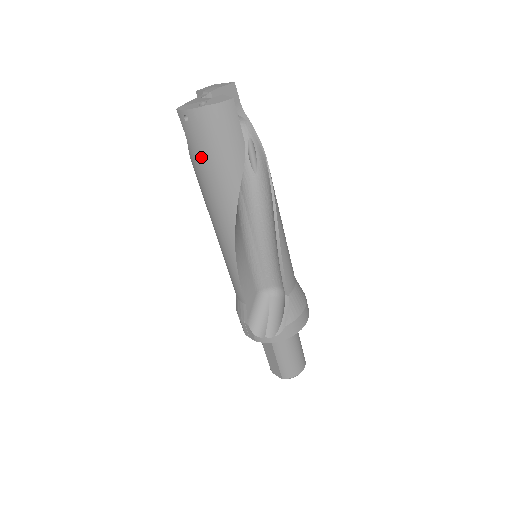
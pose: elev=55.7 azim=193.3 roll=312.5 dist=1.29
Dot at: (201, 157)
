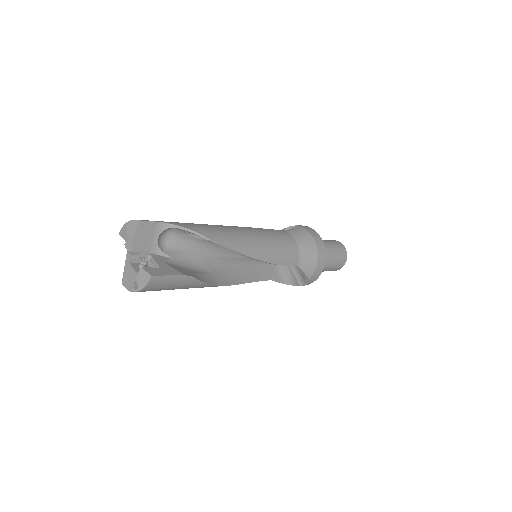
Dot at: occluded
